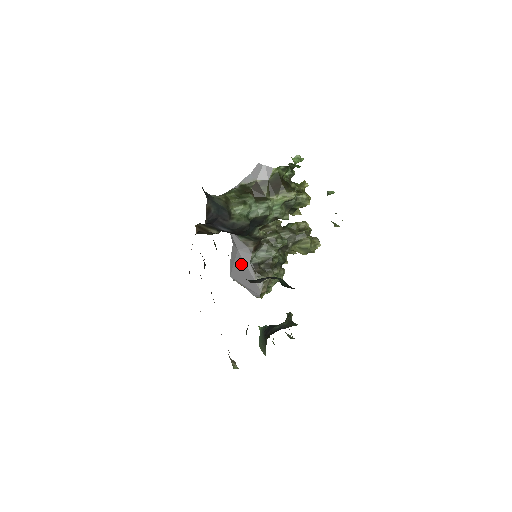
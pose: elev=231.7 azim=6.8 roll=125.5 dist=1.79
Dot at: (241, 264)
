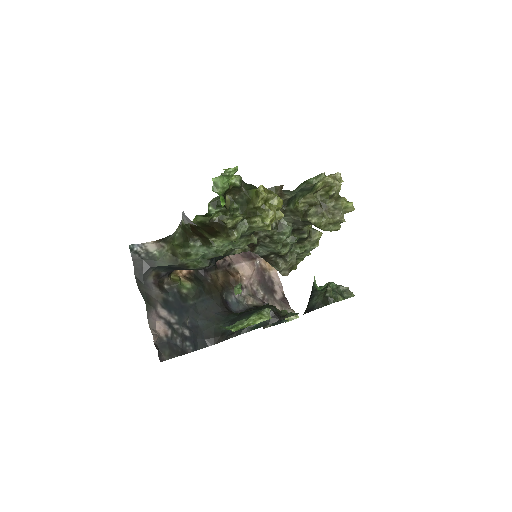
Dot at: occluded
